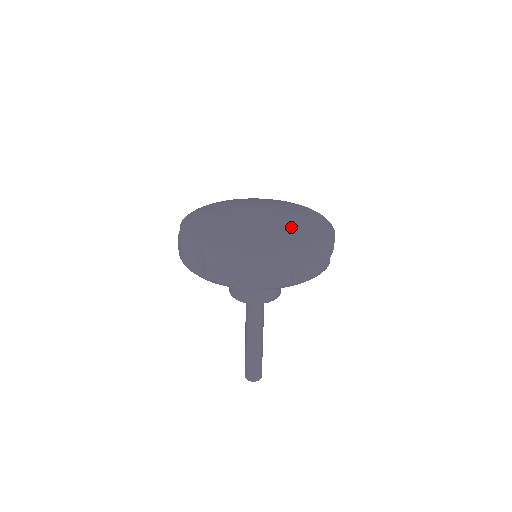
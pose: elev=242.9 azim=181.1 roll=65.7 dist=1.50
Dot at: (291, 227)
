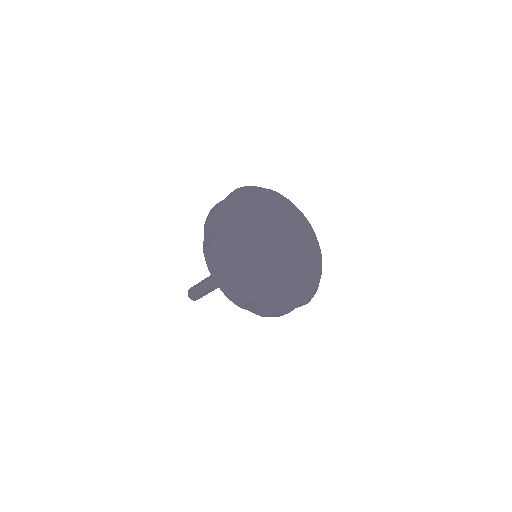
Dot at: (300, 271)
